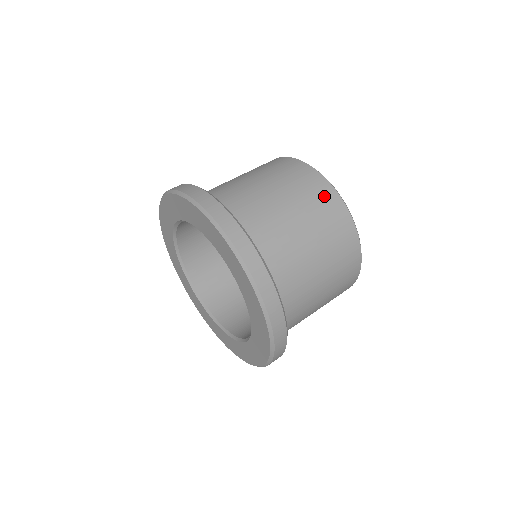
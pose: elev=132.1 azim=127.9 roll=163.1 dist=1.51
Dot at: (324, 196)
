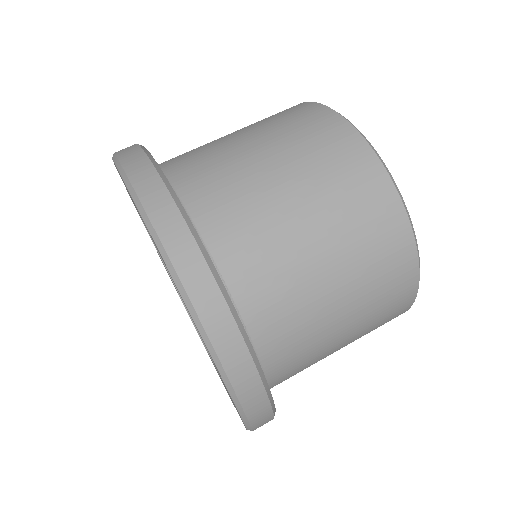
Dot at: (392, 247)
